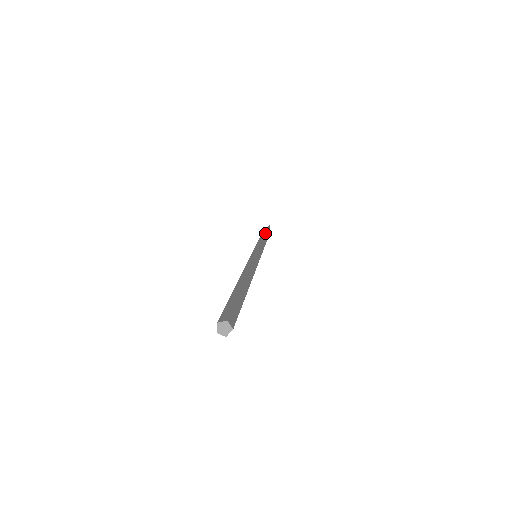
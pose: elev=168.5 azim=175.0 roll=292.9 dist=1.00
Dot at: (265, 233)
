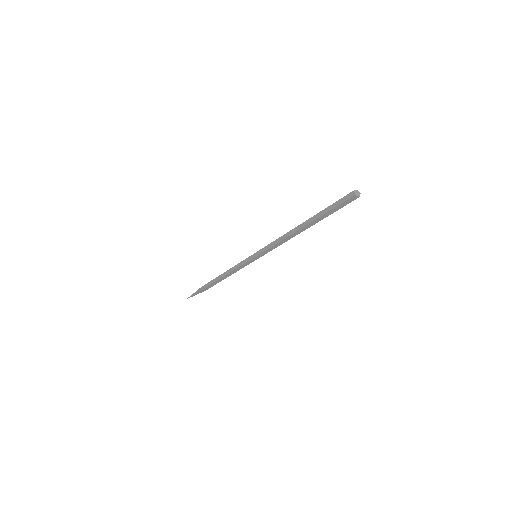
Dot at: occluded
